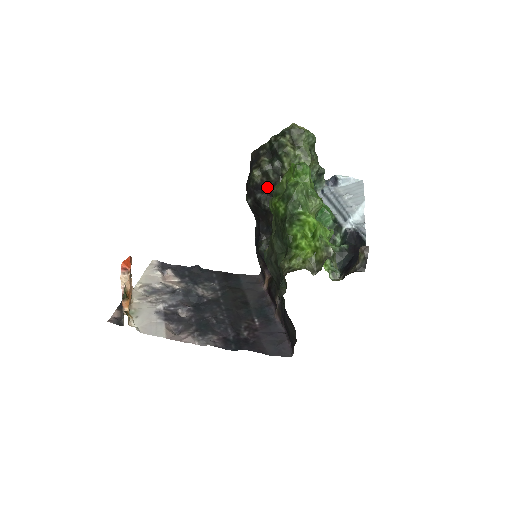
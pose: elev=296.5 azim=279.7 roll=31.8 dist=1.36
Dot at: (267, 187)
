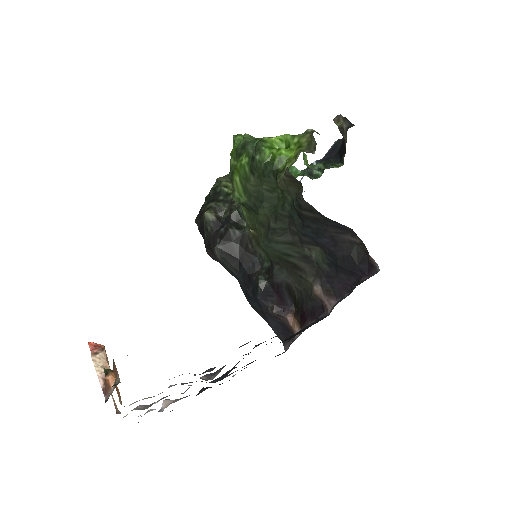
Dot at: (226, 219)
